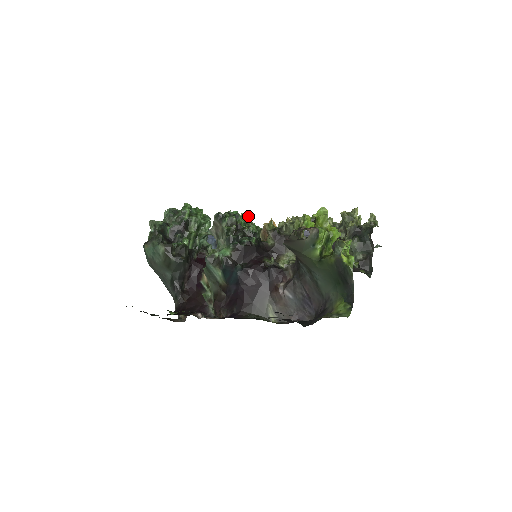
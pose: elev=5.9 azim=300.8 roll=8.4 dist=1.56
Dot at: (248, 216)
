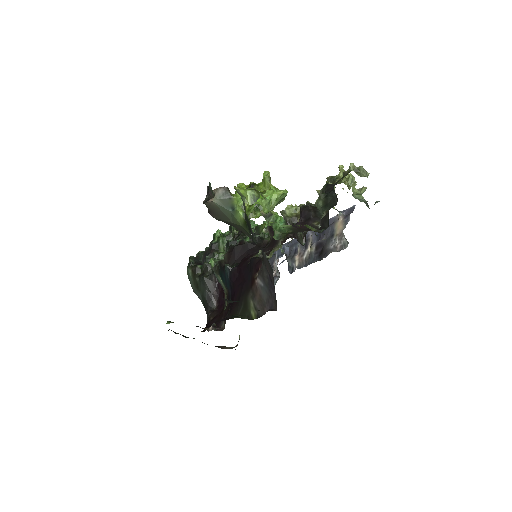
Dot at: (264, 222)
